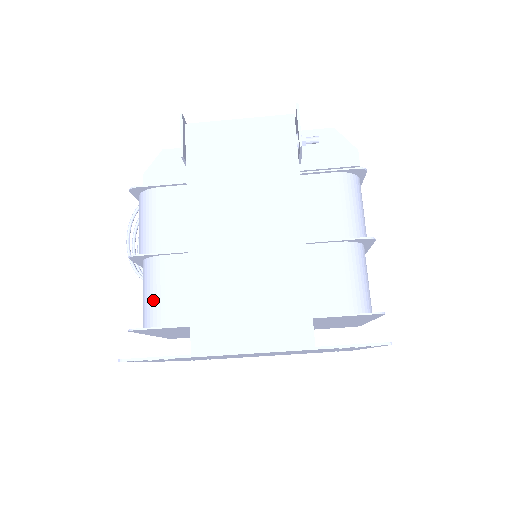
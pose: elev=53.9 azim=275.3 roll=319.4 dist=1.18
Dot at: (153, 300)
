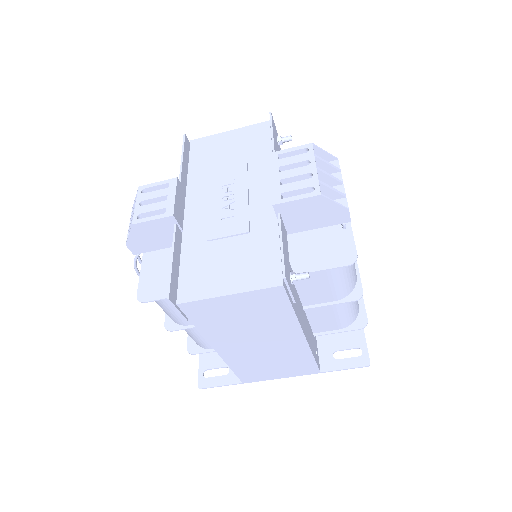
Dot at: (197, 340)
